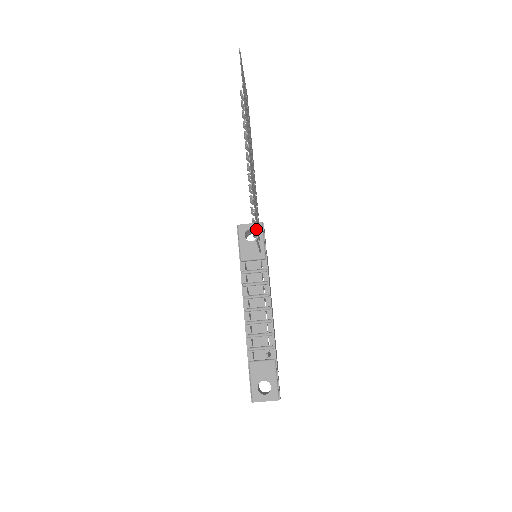
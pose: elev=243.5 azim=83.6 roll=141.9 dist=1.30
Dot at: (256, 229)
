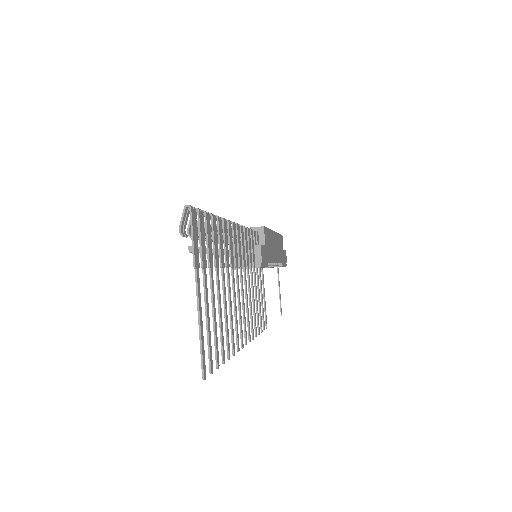
Dot at: (263, 318)
